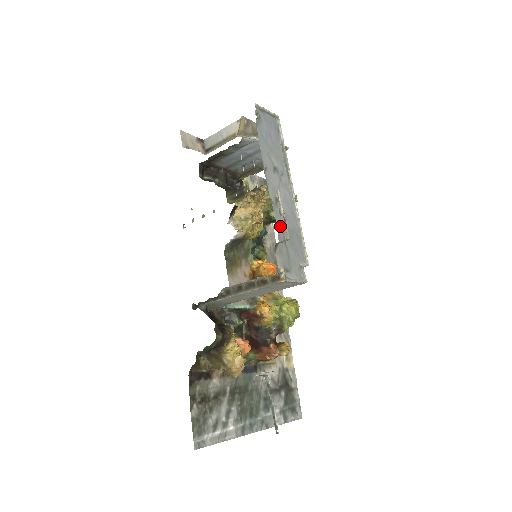
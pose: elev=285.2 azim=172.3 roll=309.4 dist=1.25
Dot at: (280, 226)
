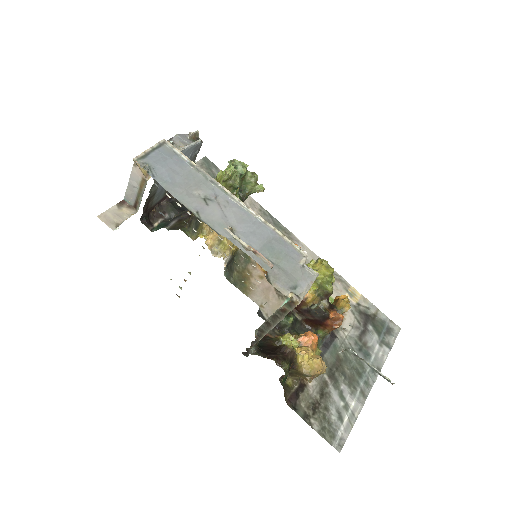
Dot at: occluded
